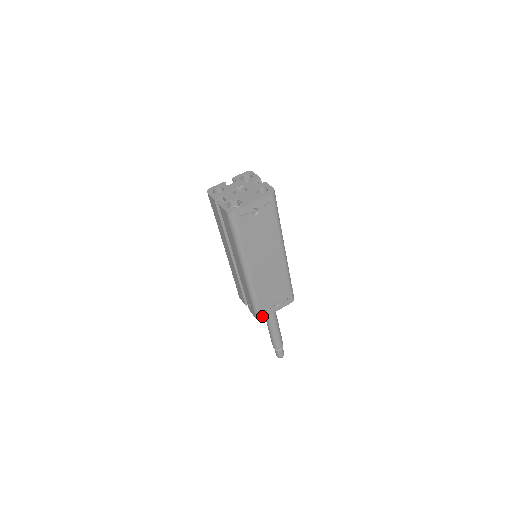
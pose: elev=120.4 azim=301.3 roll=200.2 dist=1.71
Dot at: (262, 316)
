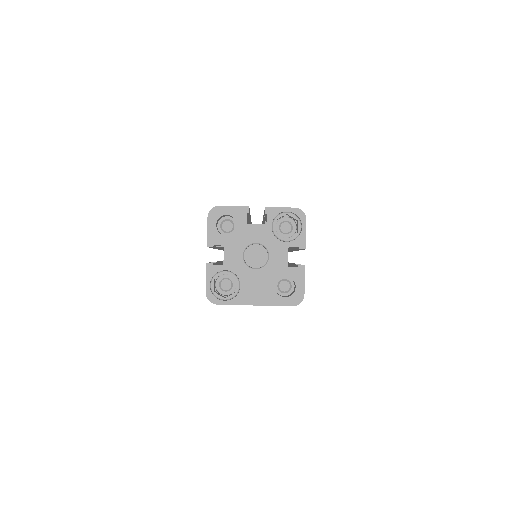
Dot at: occluded
